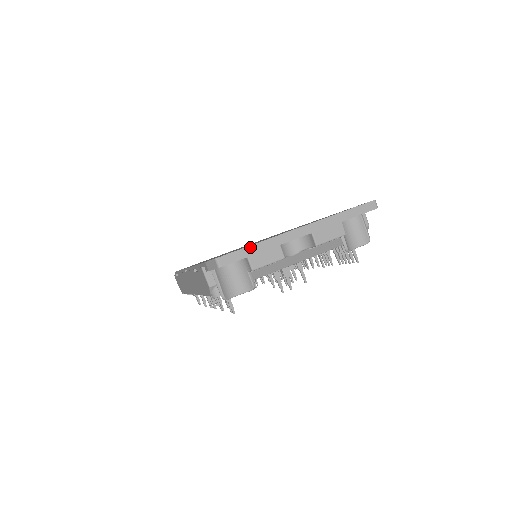
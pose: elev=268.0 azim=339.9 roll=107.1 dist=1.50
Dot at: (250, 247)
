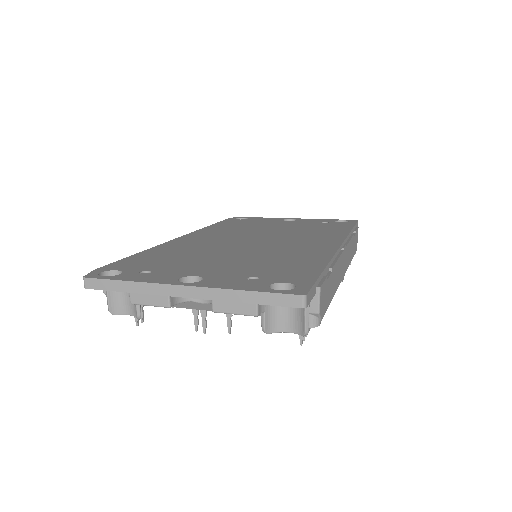
Dot at: (120, 282)
